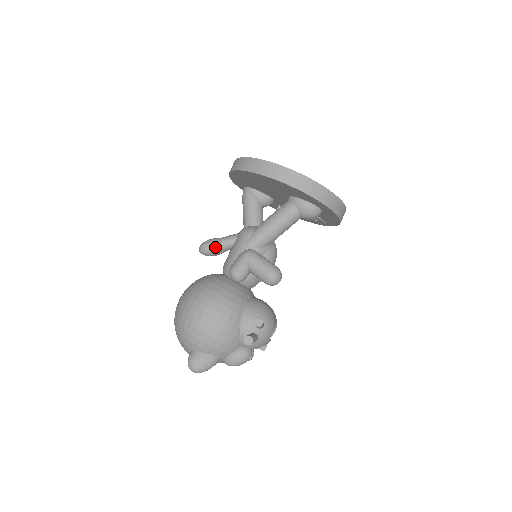
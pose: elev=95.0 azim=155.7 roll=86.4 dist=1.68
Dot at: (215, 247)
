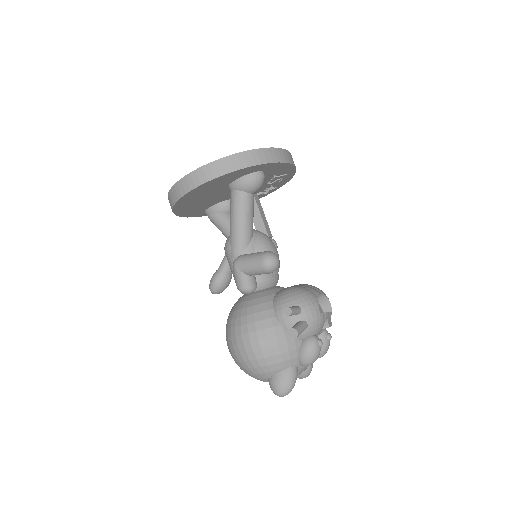
Dot at: (218, 280)
